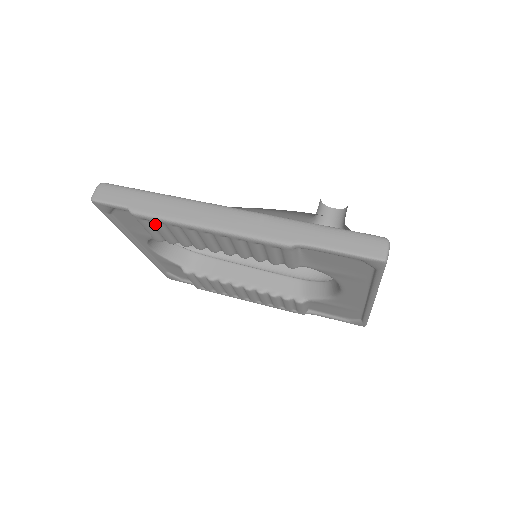
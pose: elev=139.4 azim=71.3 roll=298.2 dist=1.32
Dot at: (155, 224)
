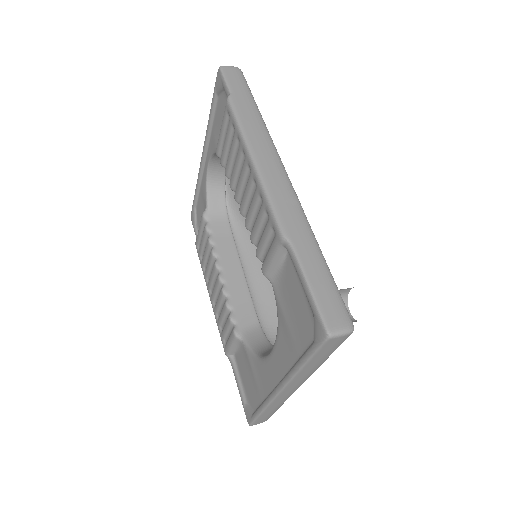
Dot at: (230, 125)
